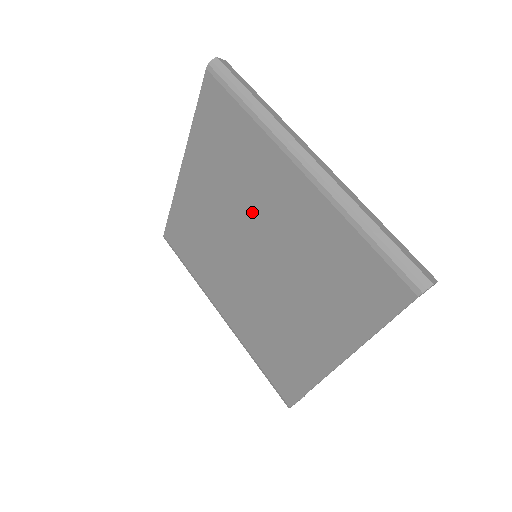
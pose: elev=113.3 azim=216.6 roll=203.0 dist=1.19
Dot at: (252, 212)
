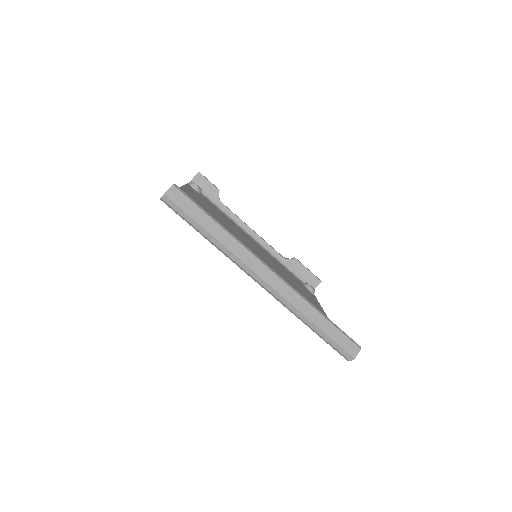
Dot at: occluded
